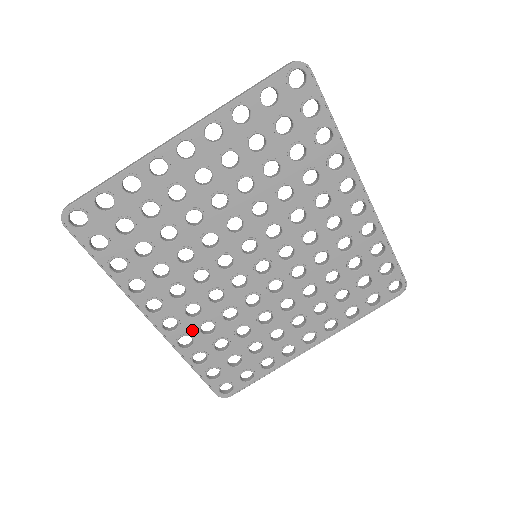
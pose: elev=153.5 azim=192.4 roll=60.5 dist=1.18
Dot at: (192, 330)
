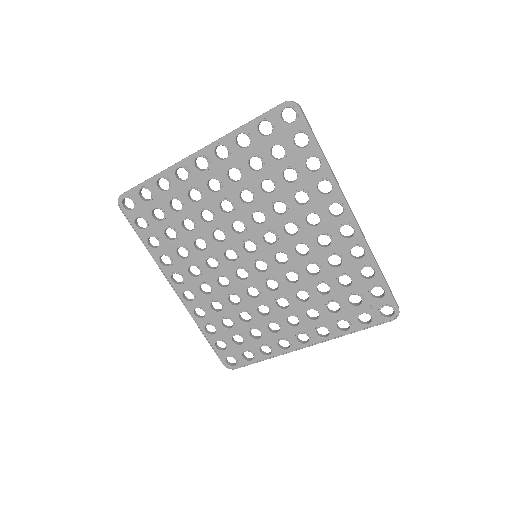
Dot at: (204, 305)
